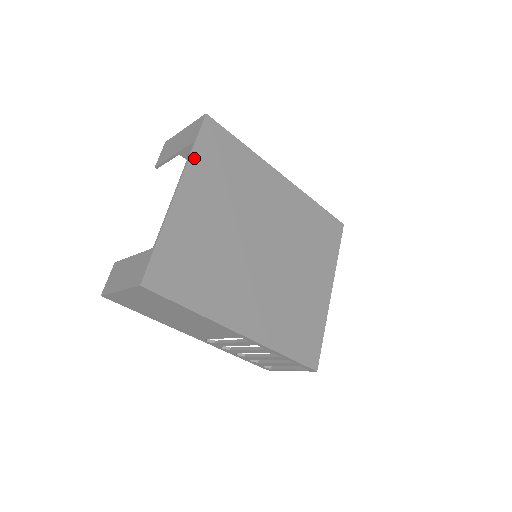
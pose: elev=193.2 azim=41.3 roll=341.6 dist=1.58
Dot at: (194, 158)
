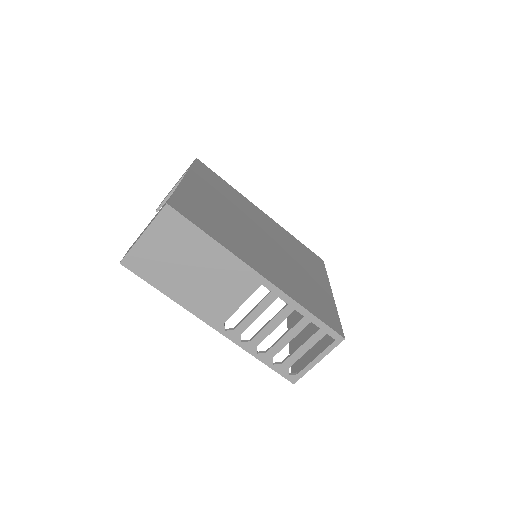
Dot at: (193, 170)
